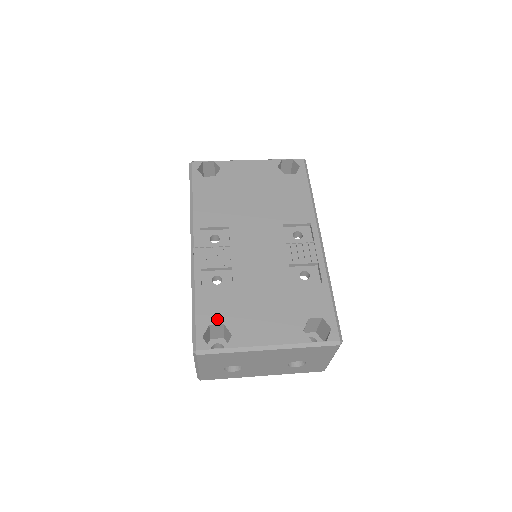
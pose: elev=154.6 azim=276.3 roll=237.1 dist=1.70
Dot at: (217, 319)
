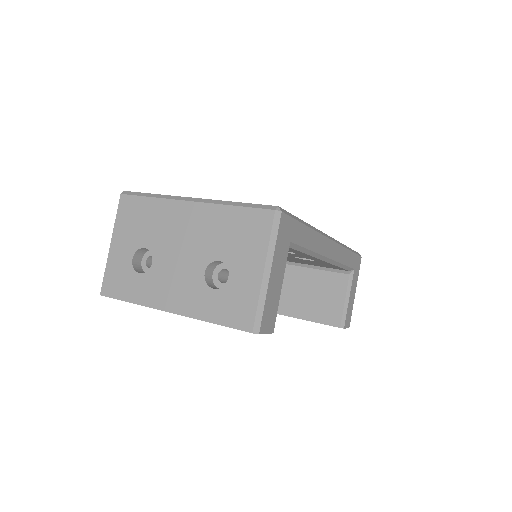
Dot at: occluded
